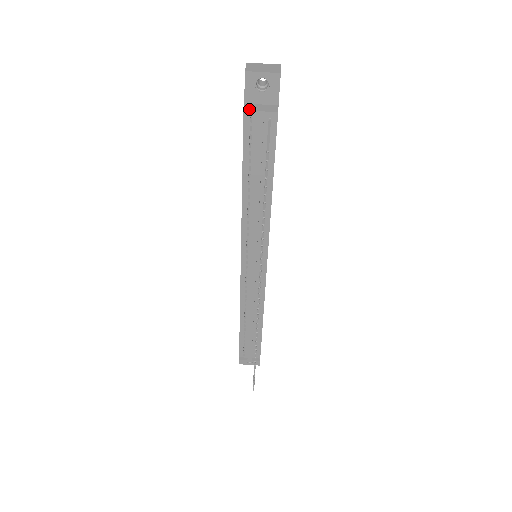
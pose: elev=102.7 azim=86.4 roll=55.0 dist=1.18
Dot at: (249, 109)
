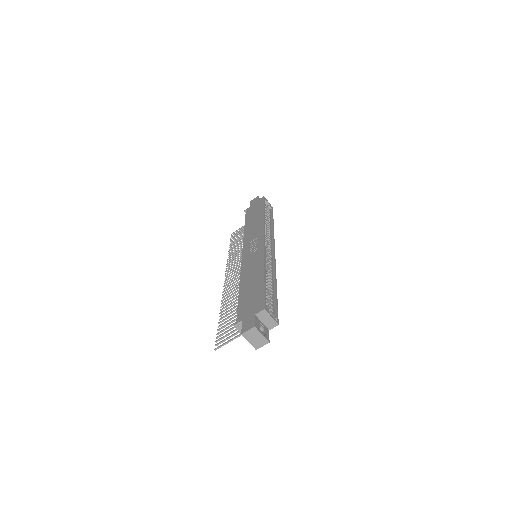
Dot at: (237, 327)
